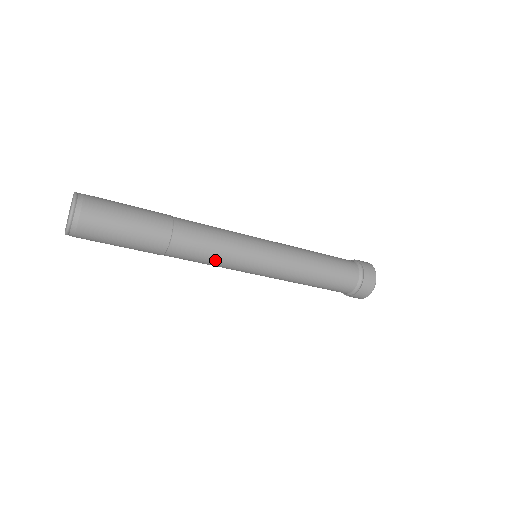
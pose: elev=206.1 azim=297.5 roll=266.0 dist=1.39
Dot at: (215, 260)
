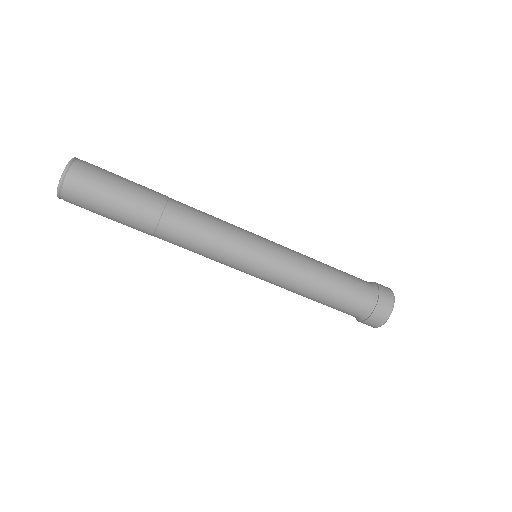
Dot at: (210, 242)
